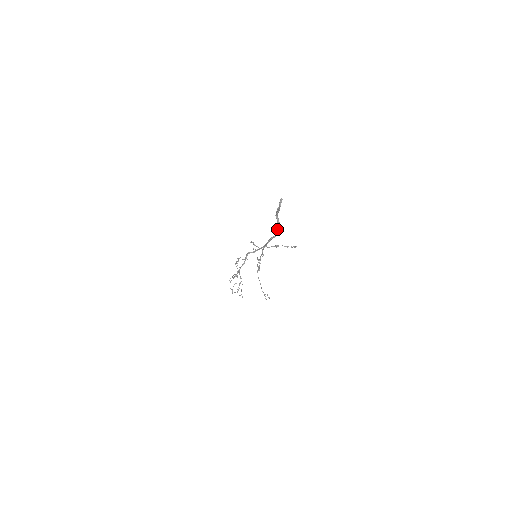
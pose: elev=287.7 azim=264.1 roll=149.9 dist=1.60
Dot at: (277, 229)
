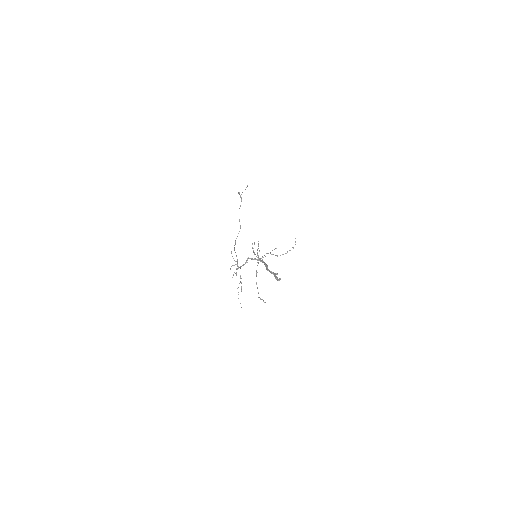
Dot at: occluded
